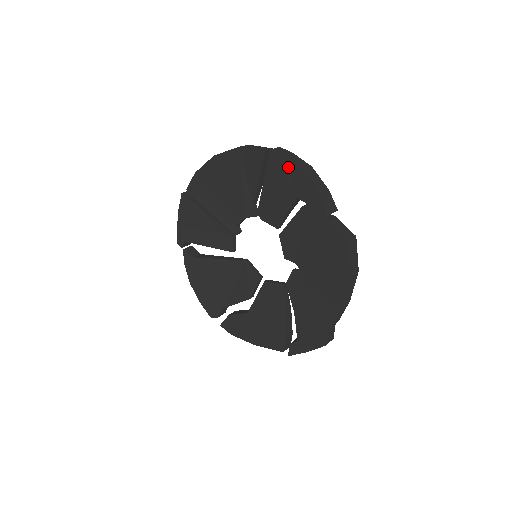
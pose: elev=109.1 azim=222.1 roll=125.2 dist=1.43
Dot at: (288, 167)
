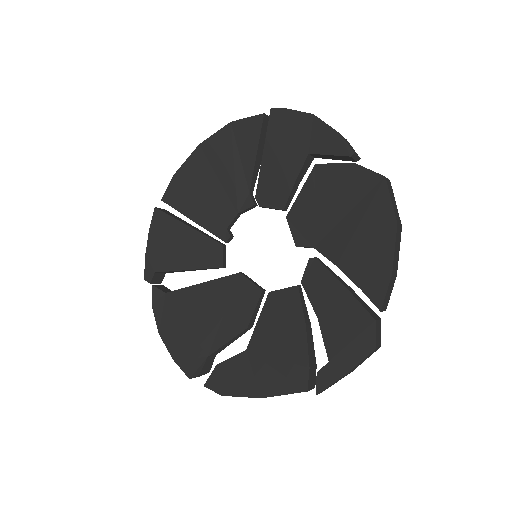
Dot at: (294, 120)
